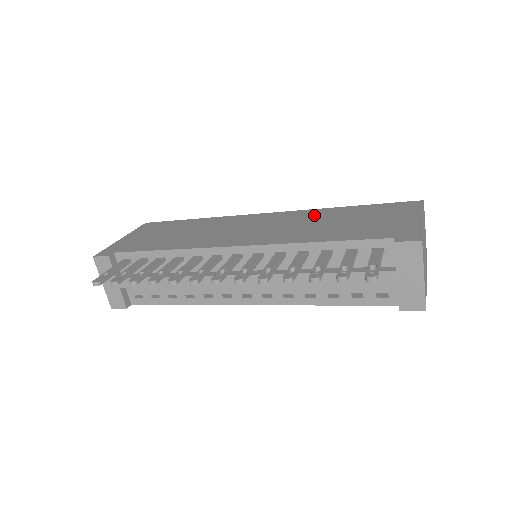
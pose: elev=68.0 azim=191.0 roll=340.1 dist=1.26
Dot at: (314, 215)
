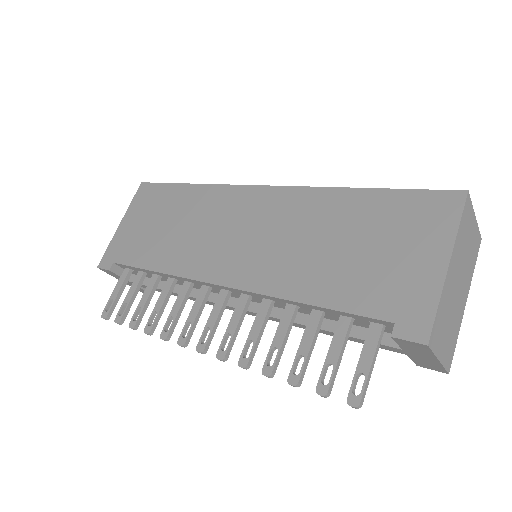
Dot at: (313, 210)
